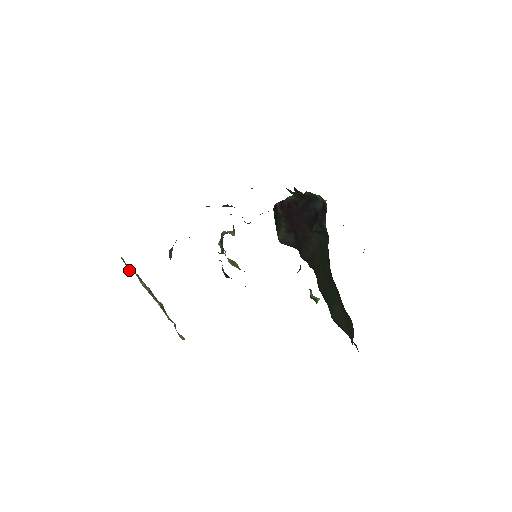
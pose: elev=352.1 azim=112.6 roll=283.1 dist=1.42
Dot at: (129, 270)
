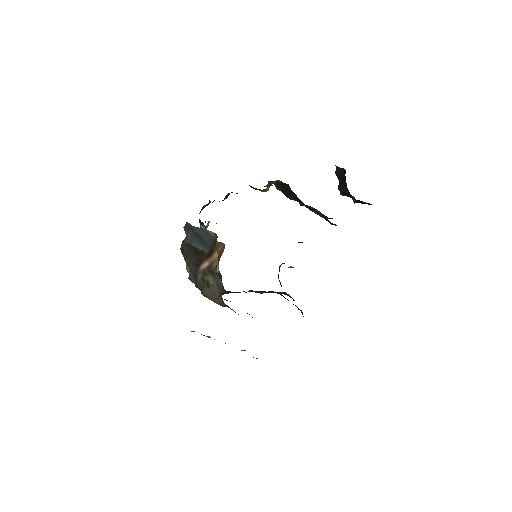
Dot at: occluded
